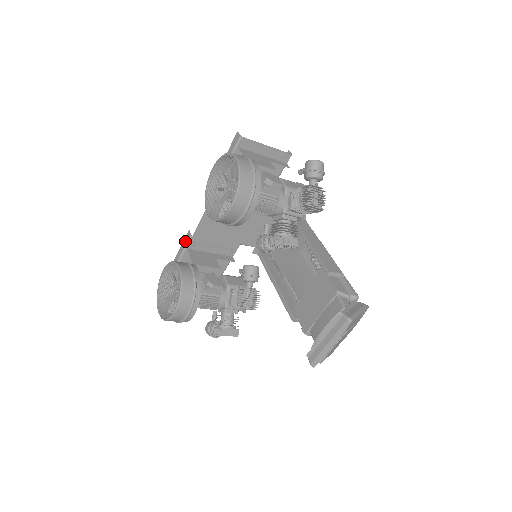
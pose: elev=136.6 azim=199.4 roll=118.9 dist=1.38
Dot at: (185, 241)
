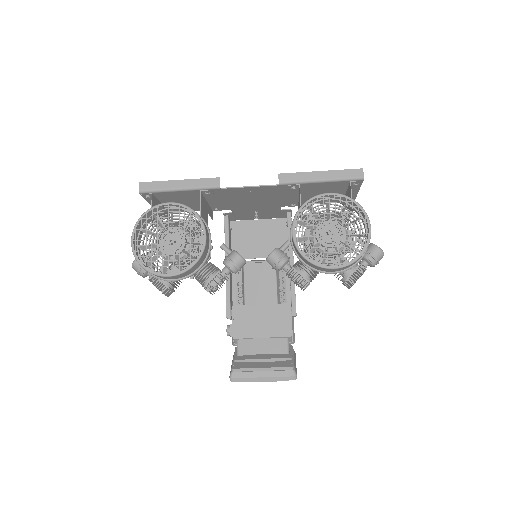
Dot at: (206, 183)
